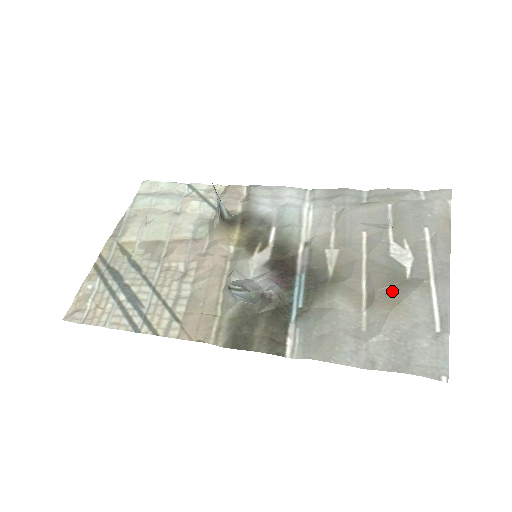
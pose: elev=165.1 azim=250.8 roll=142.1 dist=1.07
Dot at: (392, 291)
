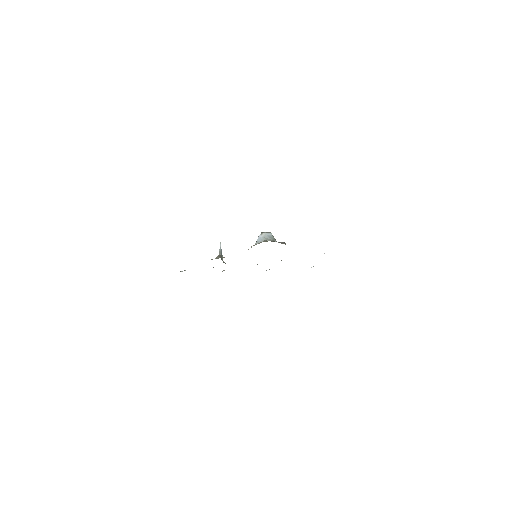
Dot at: occluded
